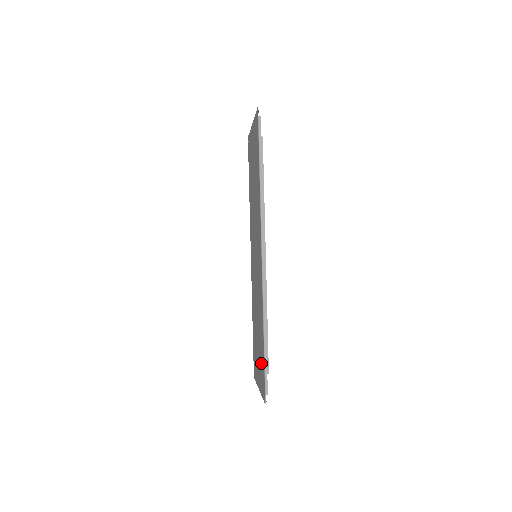
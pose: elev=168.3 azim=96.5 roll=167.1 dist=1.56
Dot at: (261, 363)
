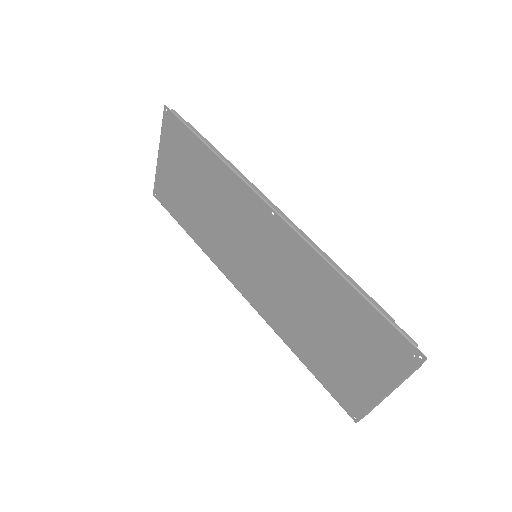
Dot at: (369, 336)
